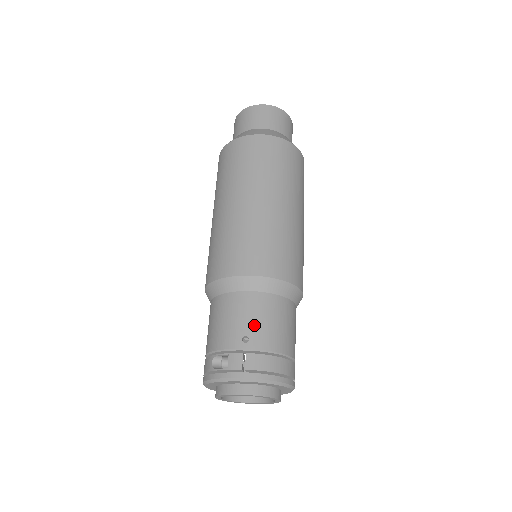
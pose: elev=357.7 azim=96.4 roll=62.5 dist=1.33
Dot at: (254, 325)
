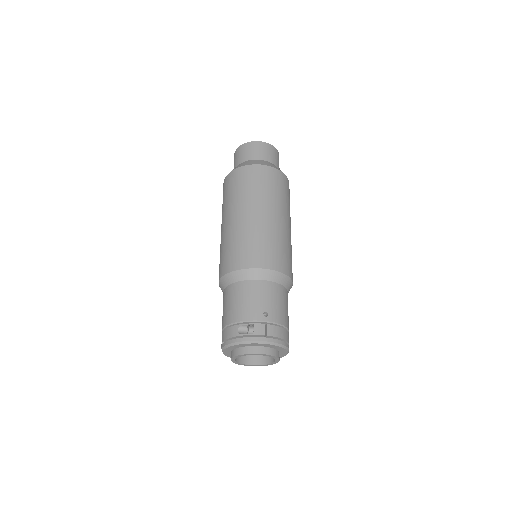
Dot at: (271, 305)
